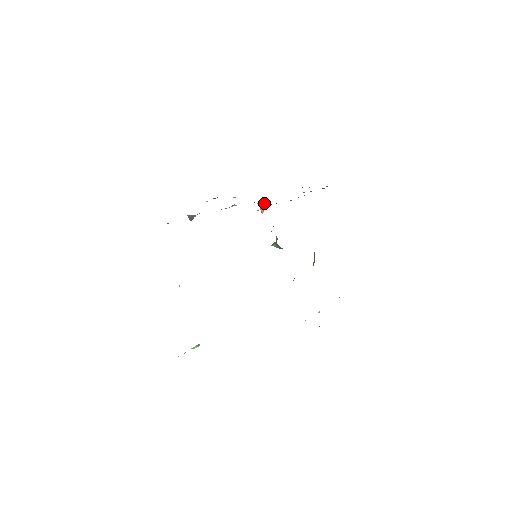
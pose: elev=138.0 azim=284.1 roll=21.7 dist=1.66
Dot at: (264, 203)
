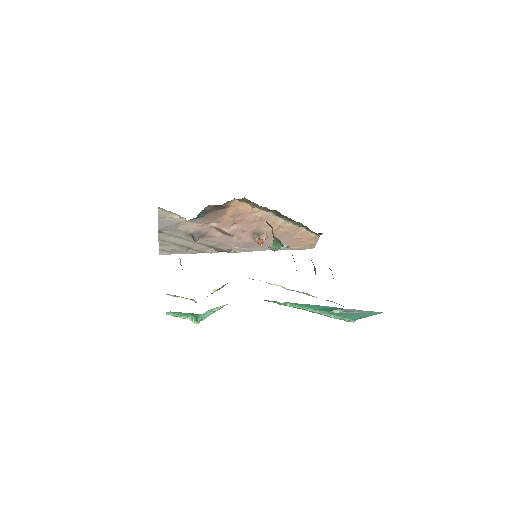
Dot at: (262, 236)
